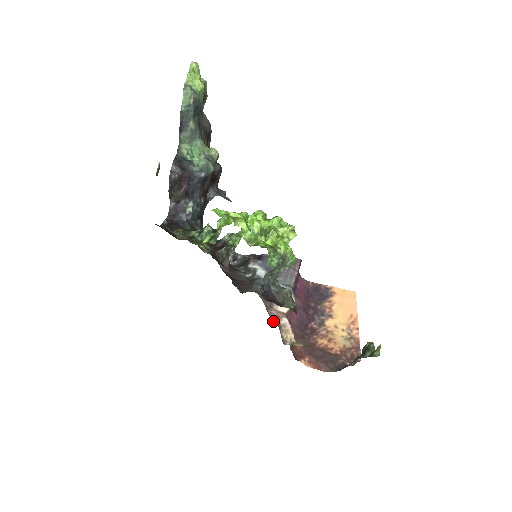
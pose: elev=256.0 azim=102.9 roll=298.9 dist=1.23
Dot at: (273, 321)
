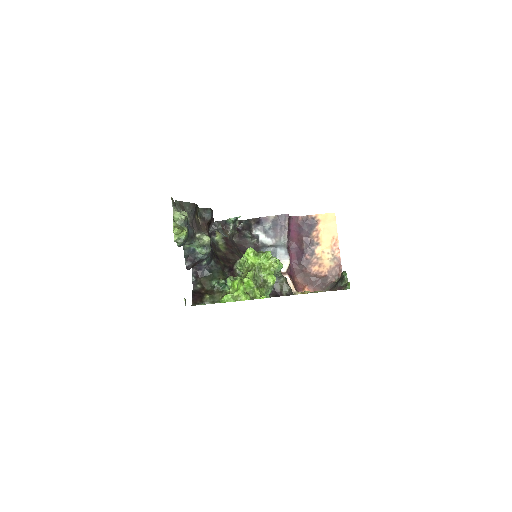
Dot at: occluded
